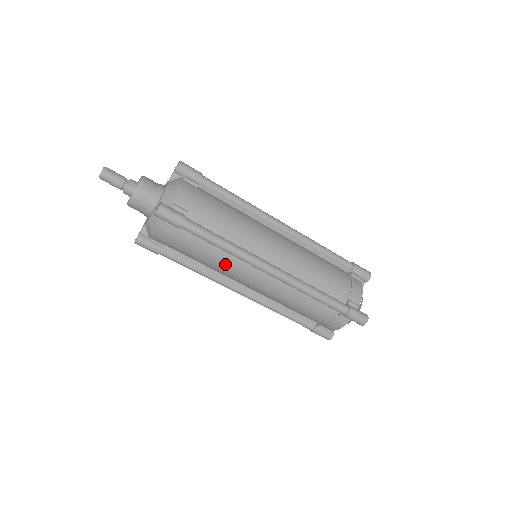
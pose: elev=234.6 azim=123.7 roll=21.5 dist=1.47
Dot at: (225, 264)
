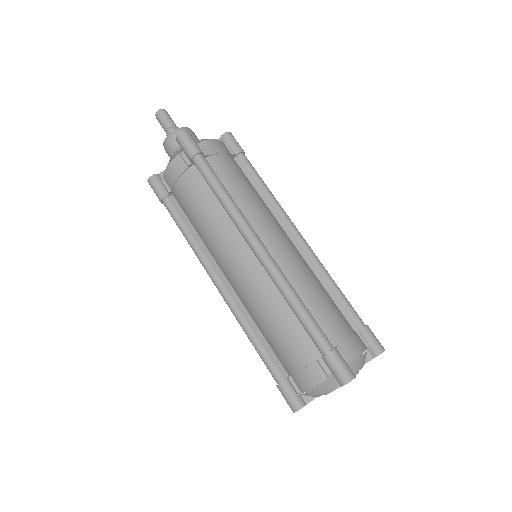
Dot at: (216, 227)
